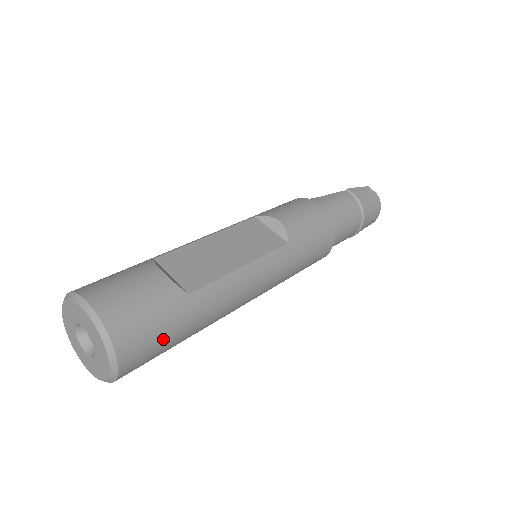
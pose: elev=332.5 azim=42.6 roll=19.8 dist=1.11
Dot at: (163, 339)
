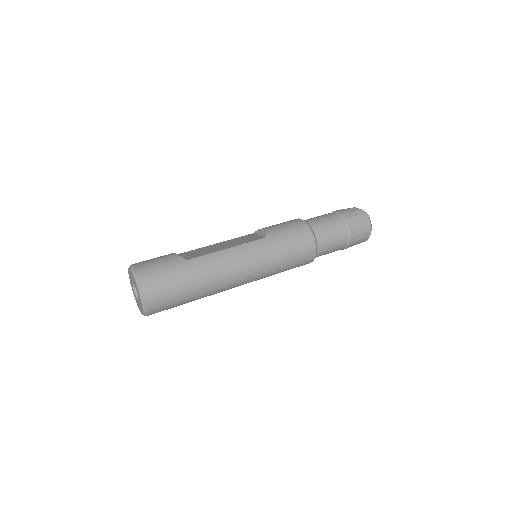
Dot at: (171, 282)
